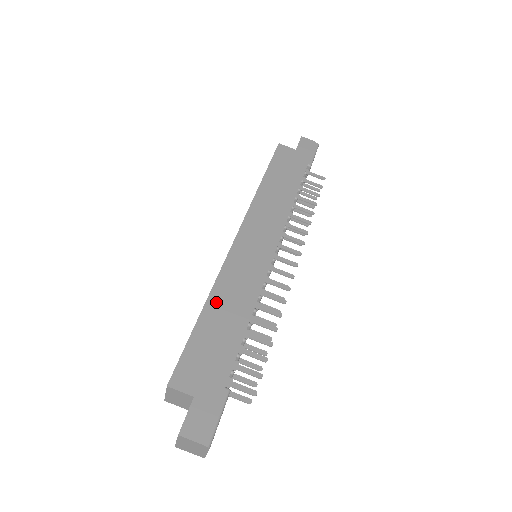
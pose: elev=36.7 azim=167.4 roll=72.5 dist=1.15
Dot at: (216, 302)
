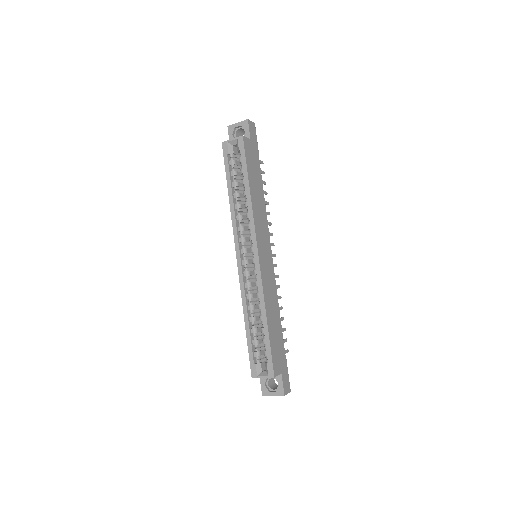
Dot at: (269, 312)
